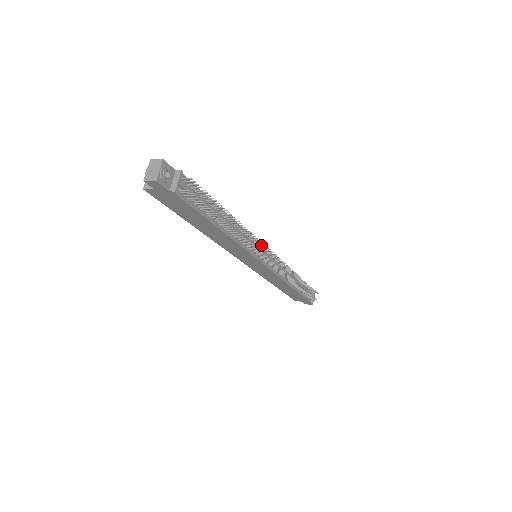
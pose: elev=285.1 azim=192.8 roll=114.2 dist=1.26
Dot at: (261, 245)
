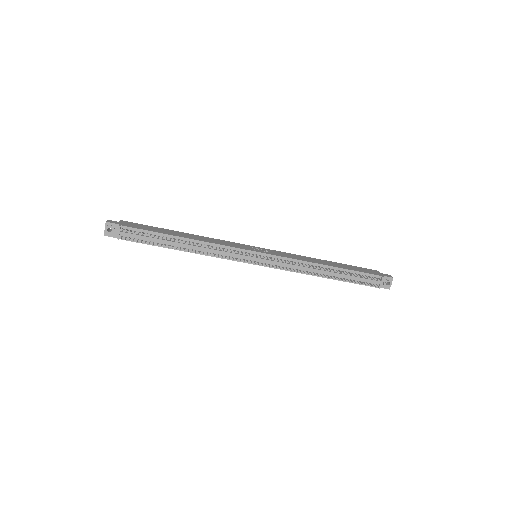
Dot at: (247, 250)
